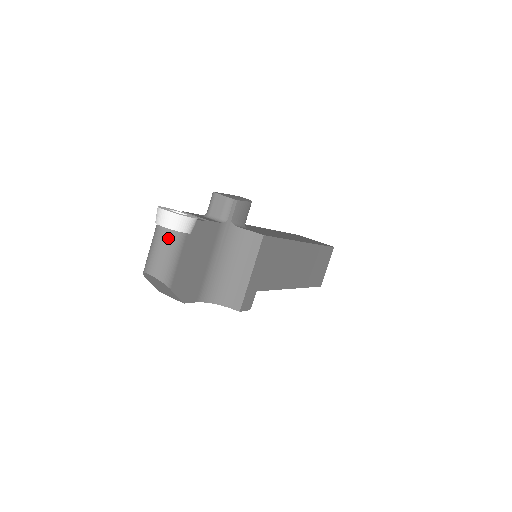
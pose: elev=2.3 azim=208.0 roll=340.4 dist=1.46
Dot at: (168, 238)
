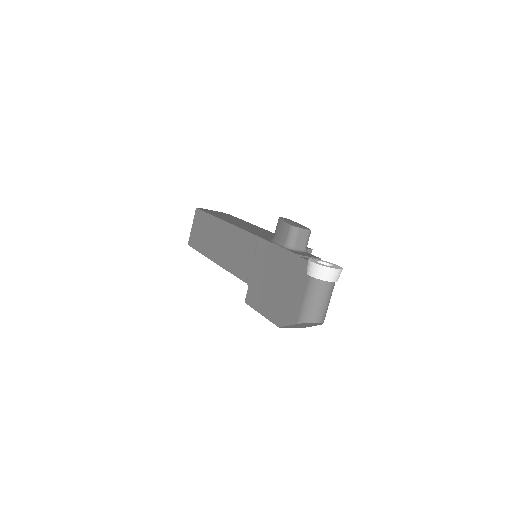
Dot at: occluded
